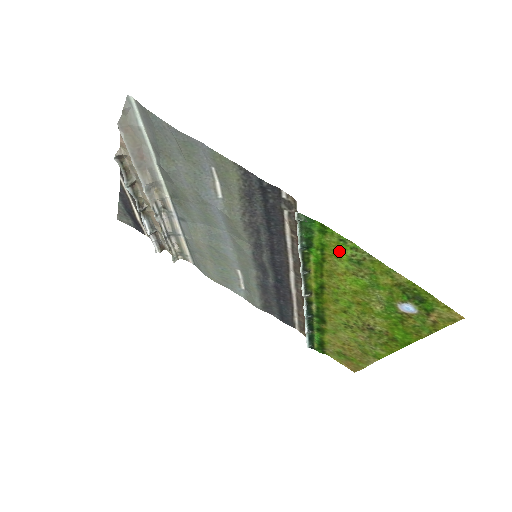
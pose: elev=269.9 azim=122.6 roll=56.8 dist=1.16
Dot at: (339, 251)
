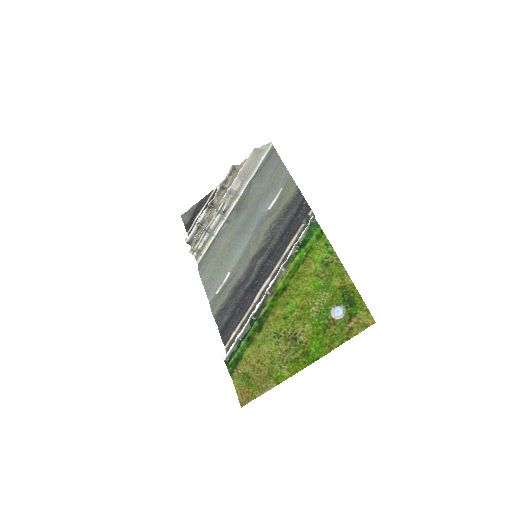
Dot at: (319, 254)
